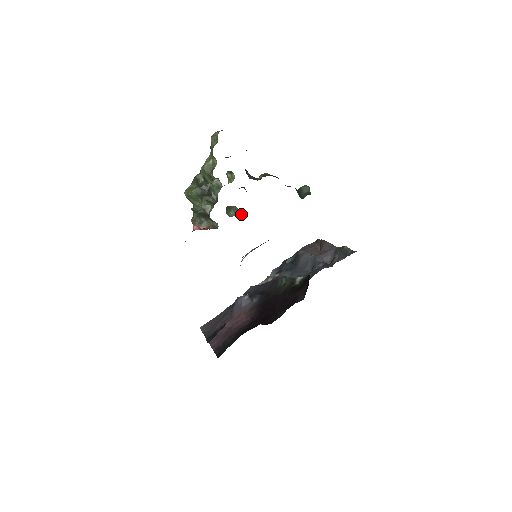
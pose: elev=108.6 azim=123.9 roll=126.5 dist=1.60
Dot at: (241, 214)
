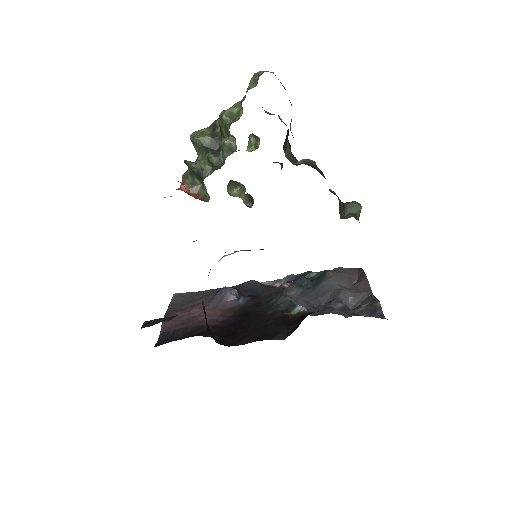
Dot at: (247, 199)
